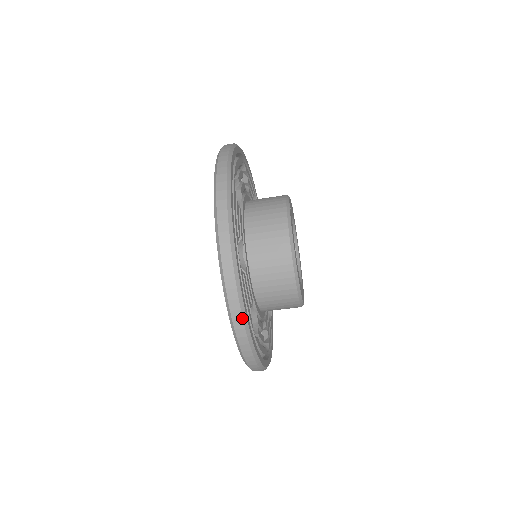
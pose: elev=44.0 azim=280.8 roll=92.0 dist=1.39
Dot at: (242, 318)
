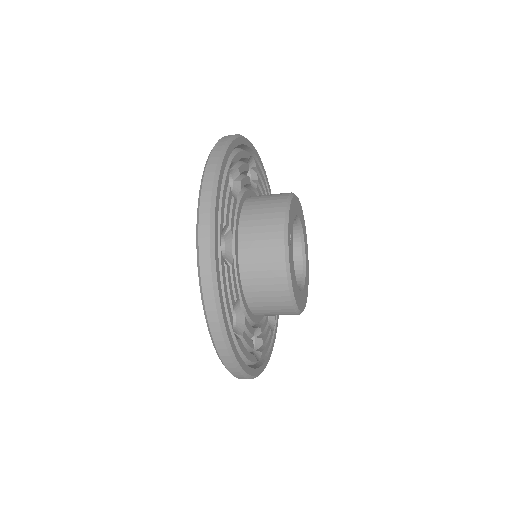
Dot at: (244, 377)
